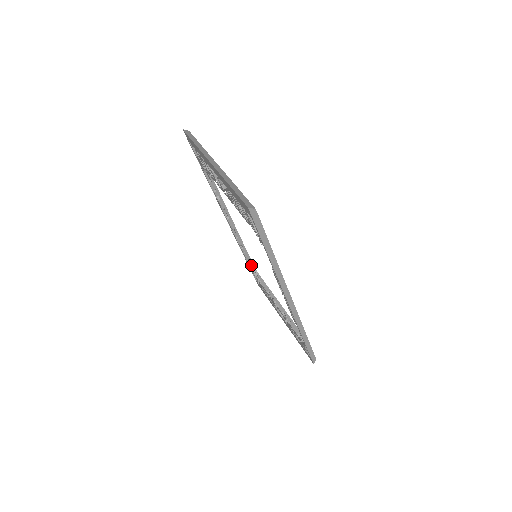
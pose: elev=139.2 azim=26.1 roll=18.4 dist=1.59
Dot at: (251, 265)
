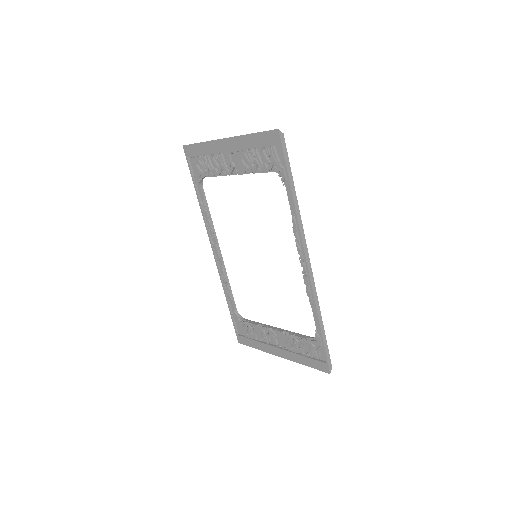
Dot at: (235, 310)
